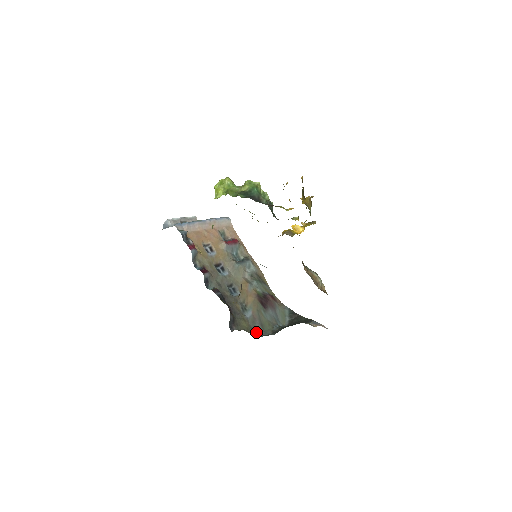
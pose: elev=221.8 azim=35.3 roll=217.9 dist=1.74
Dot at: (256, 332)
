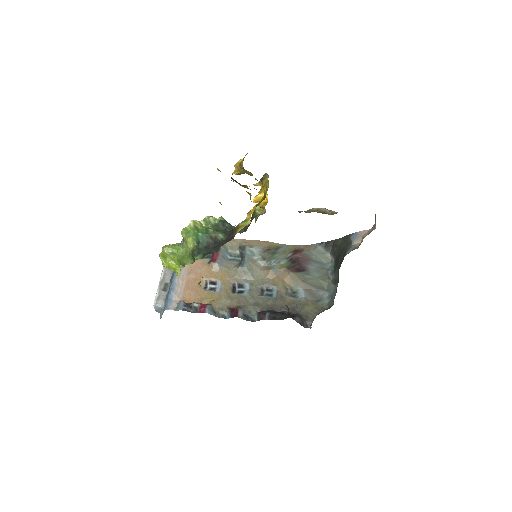
Dot at: (323, 300)
